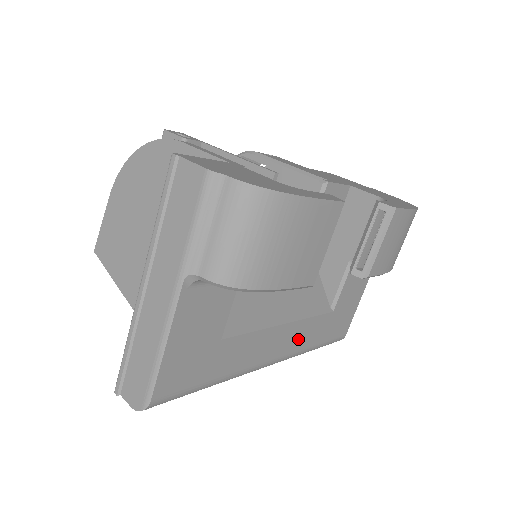
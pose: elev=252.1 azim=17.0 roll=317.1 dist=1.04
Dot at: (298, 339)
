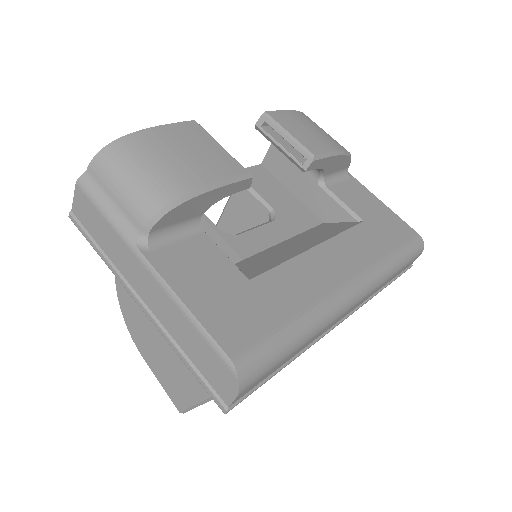
Dot at: (355, 254)
